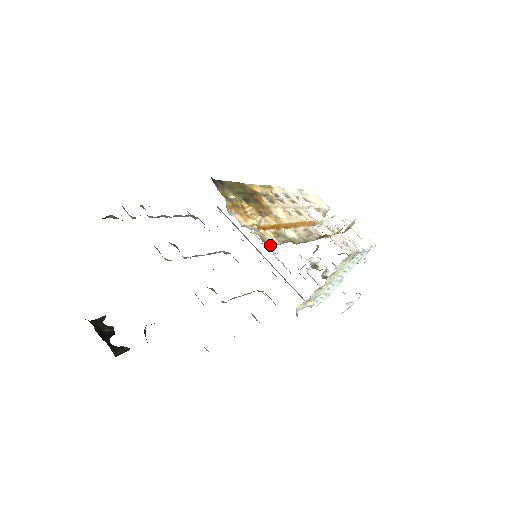
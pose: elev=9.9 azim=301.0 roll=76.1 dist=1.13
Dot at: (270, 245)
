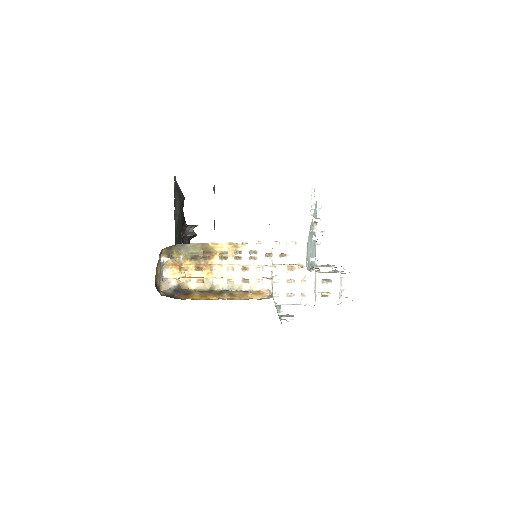
Dot at: (185, 288)
